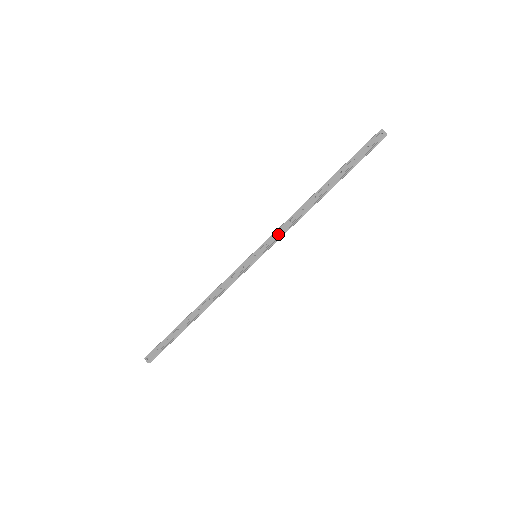
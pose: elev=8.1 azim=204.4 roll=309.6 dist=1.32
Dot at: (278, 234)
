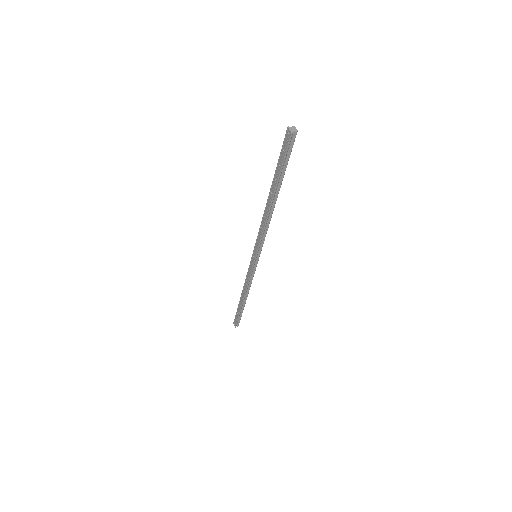
Dot at: (259, 239)
